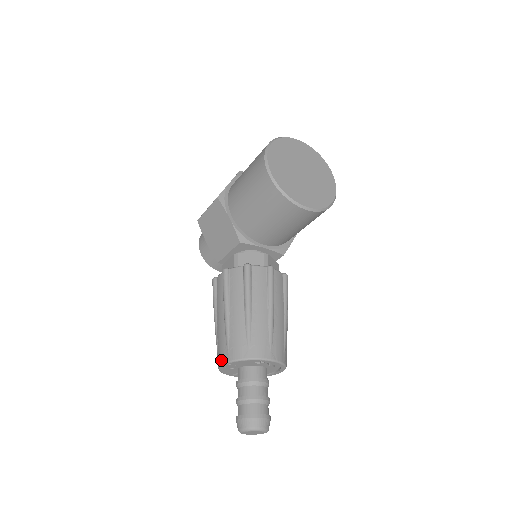
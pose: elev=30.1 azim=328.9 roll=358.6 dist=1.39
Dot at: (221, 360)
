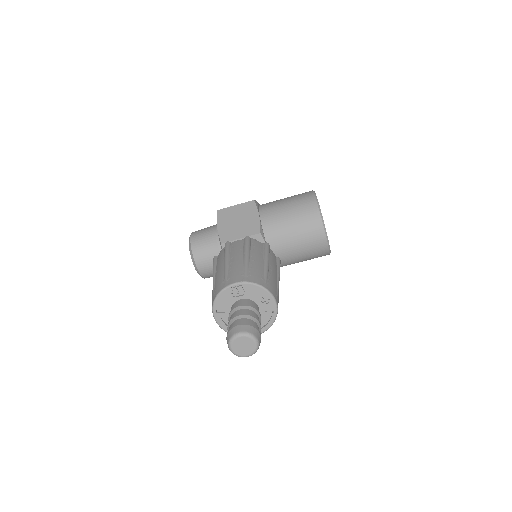
Dot at: (234, 280)
